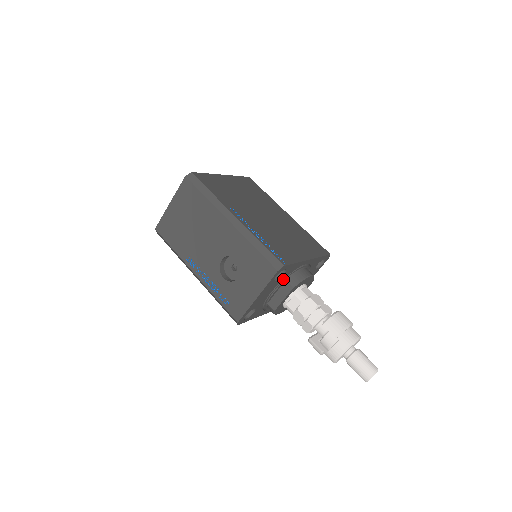
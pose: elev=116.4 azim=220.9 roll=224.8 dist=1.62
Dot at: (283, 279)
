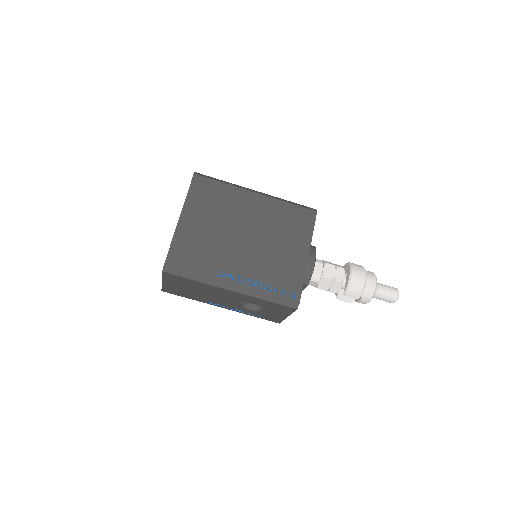
Dot at: occluded
